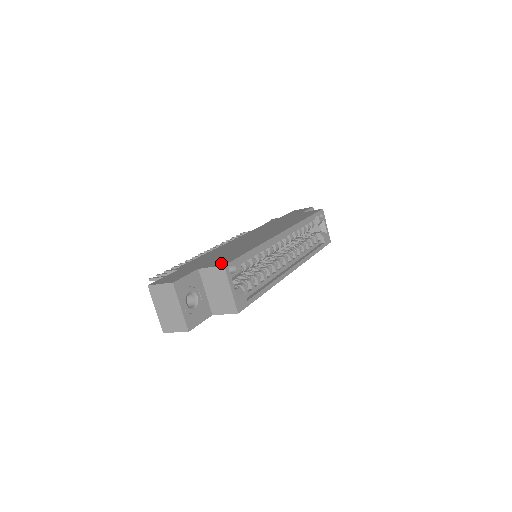
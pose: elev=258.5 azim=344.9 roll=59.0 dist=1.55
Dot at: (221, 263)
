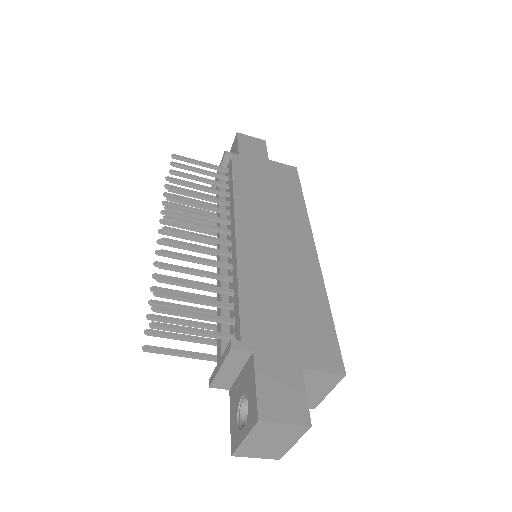
Dot at: (331, 361)
